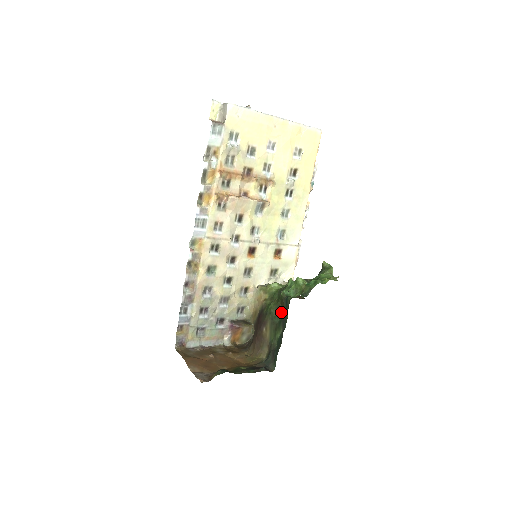
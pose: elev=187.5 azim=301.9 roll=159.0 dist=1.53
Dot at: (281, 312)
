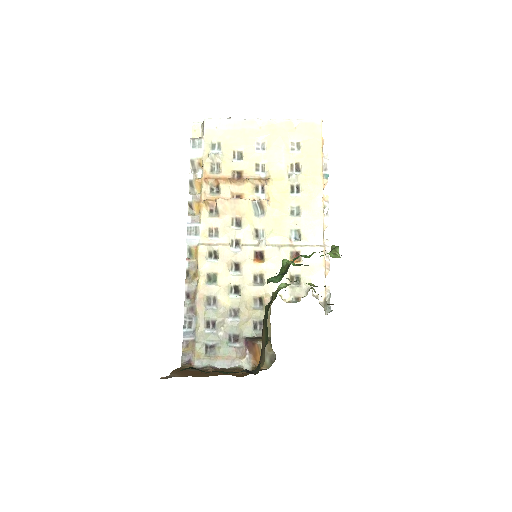
Dot at: occluded
